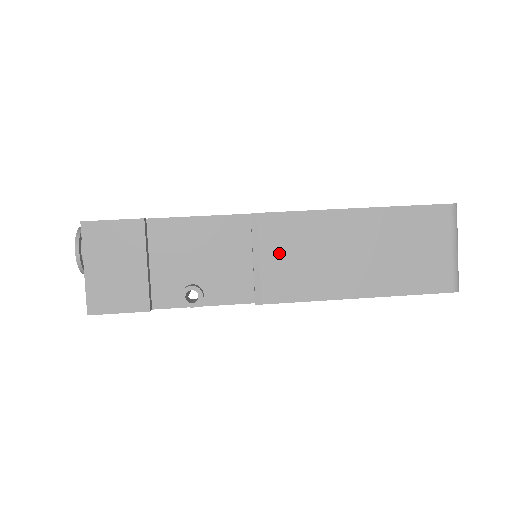
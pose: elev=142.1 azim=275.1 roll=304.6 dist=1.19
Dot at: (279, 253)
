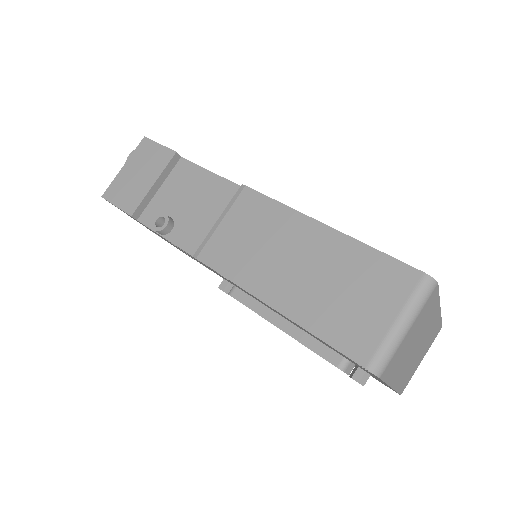
Dot at: (238, 226)
